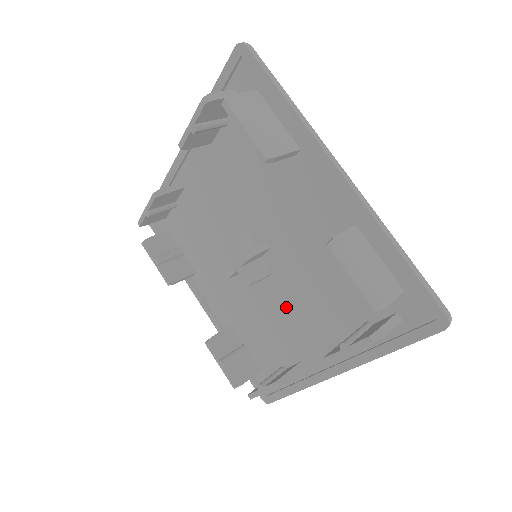
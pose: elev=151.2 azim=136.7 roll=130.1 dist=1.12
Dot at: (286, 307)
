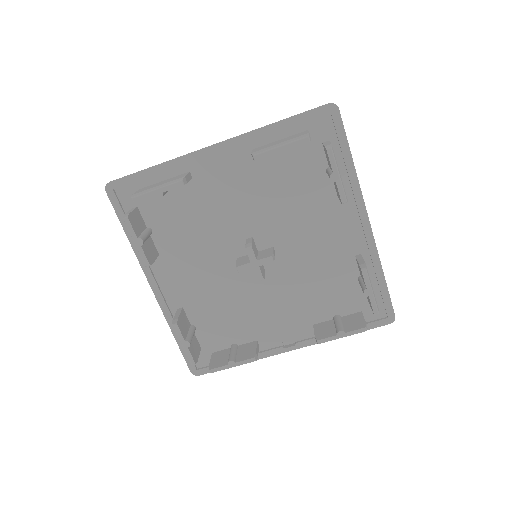
Dot at: (304, 247)
